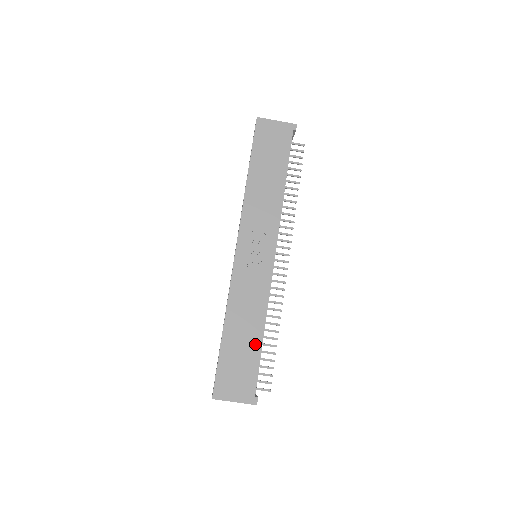
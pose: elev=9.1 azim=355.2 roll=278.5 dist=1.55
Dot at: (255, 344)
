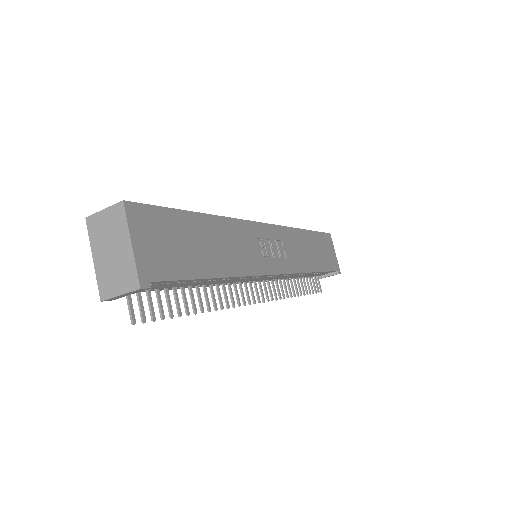
Dot at: (207, 266)
